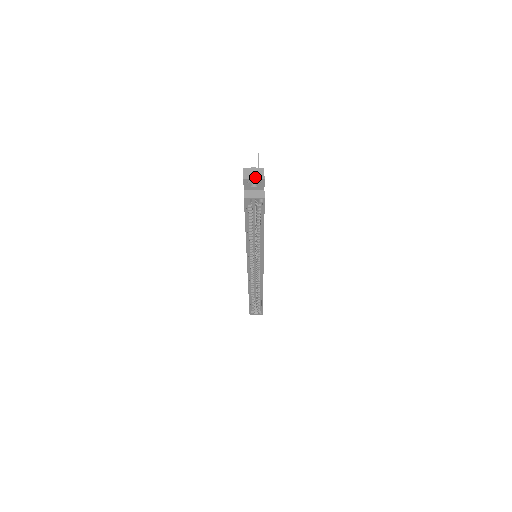
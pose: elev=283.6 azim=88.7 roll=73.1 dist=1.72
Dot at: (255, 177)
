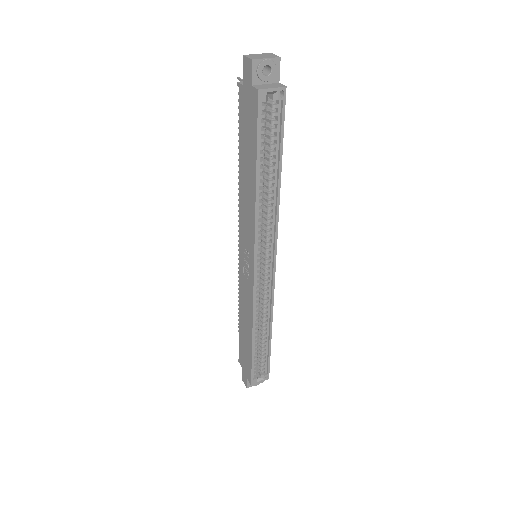
Dot at: (266, 57)
